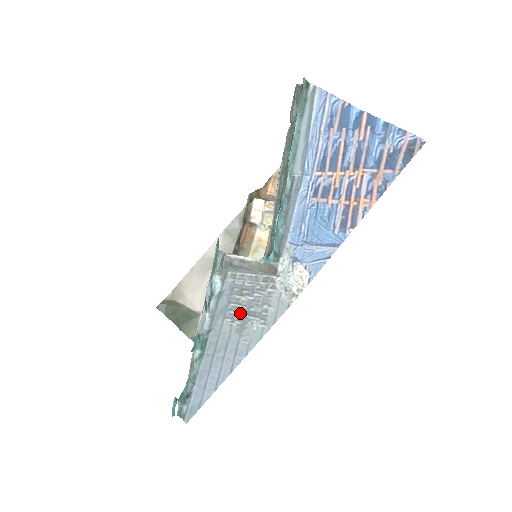
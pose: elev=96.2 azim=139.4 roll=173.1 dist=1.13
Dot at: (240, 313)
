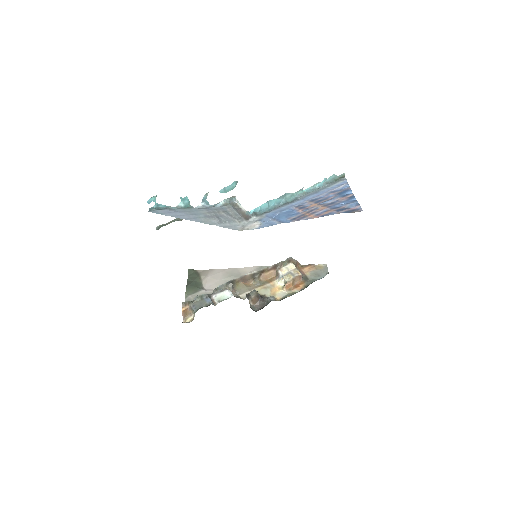
Dot at: (214, 214)
